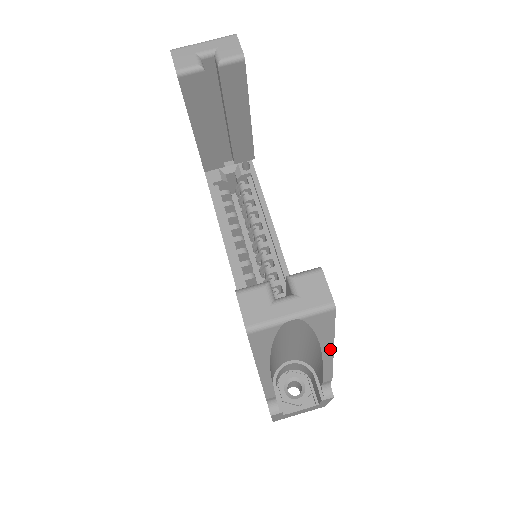
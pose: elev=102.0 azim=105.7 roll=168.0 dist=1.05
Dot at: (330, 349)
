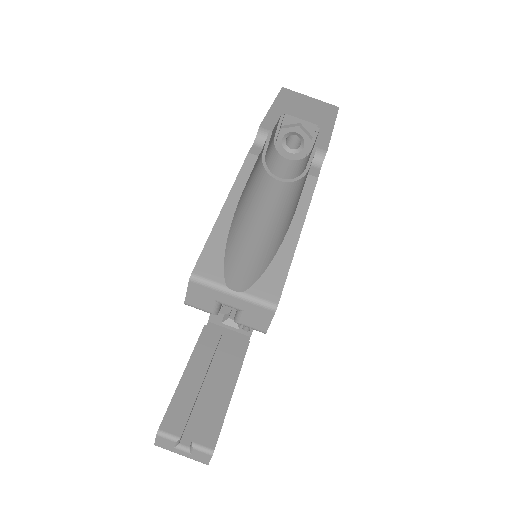
Dot at: occluded
